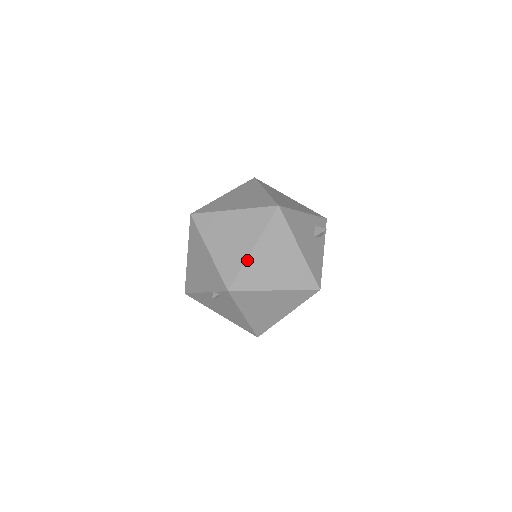
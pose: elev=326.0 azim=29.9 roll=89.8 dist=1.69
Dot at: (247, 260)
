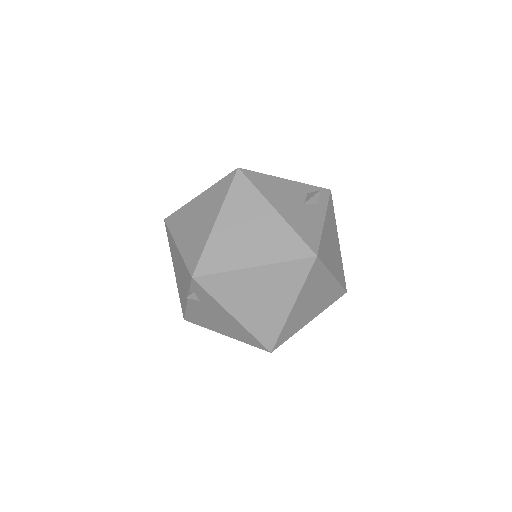
Dot at: (210, 236)
